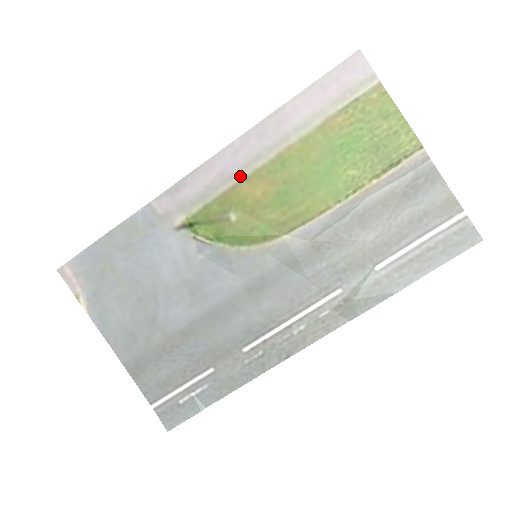
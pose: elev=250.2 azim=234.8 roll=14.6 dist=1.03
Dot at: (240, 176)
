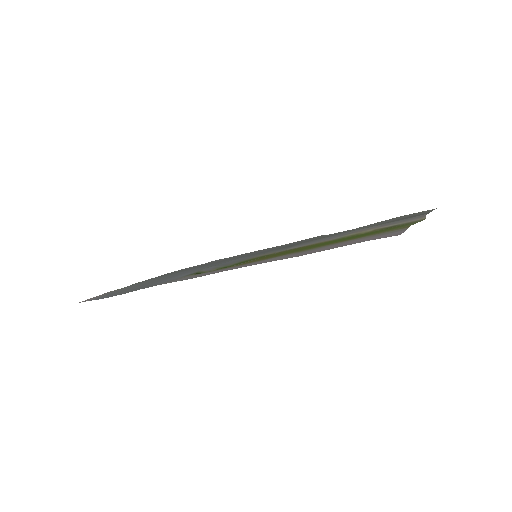
Dot at: (245, 264)
